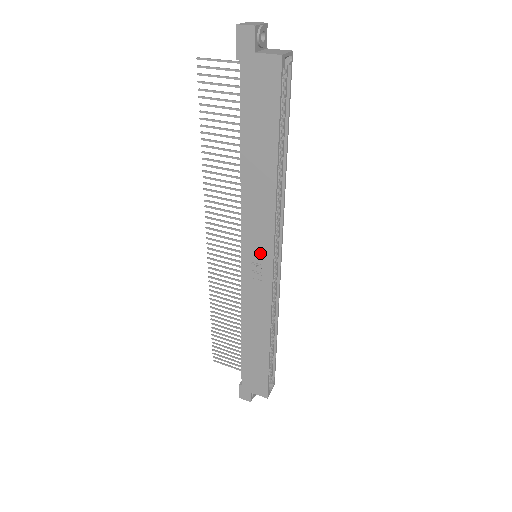
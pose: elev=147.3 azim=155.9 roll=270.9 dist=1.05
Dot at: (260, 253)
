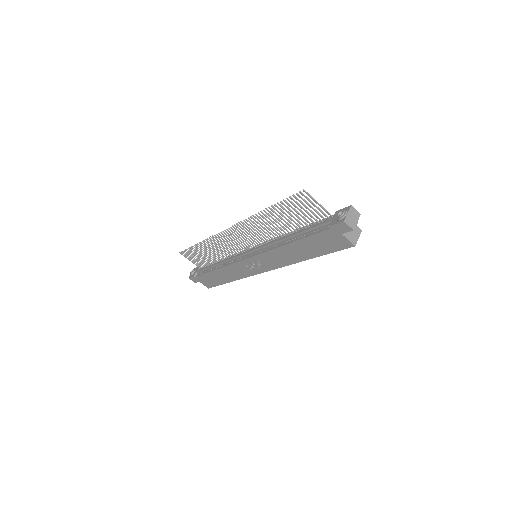
Dot at: (262, 265)
